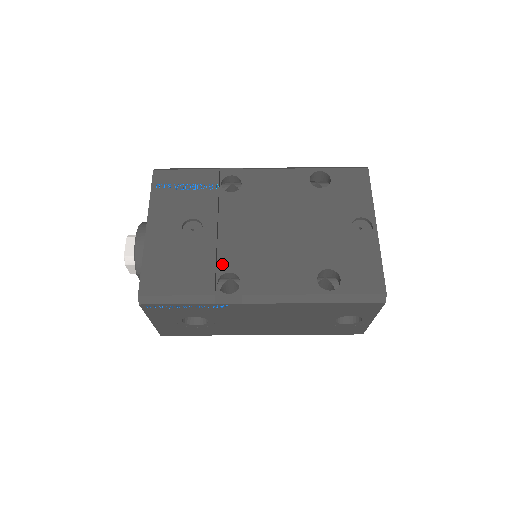
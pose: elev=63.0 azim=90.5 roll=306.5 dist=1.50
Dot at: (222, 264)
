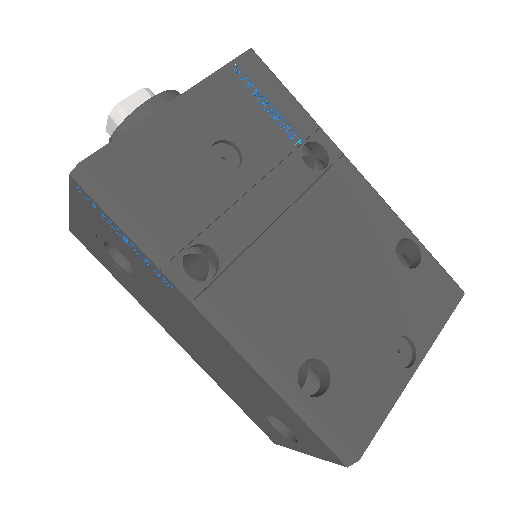
Dot at: (216, 232)
